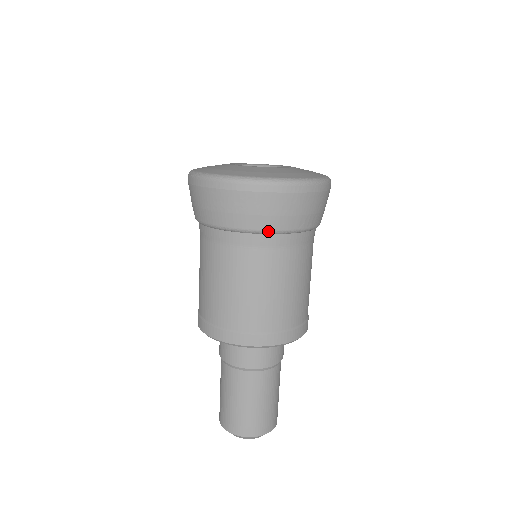
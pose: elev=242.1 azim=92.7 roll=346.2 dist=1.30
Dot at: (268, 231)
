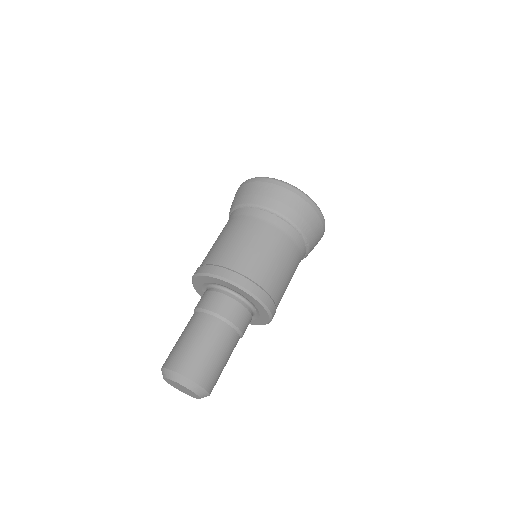
Dot at: (278, 213)
